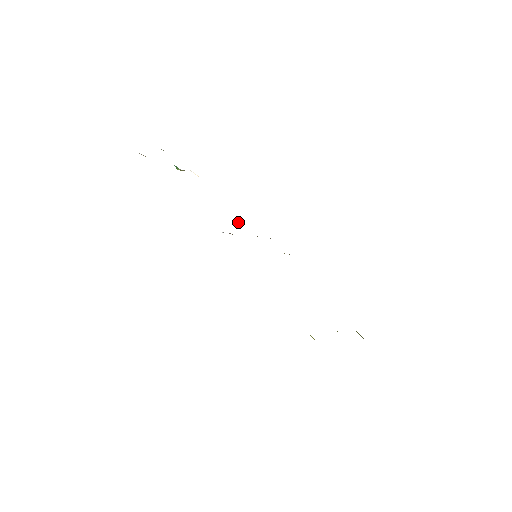
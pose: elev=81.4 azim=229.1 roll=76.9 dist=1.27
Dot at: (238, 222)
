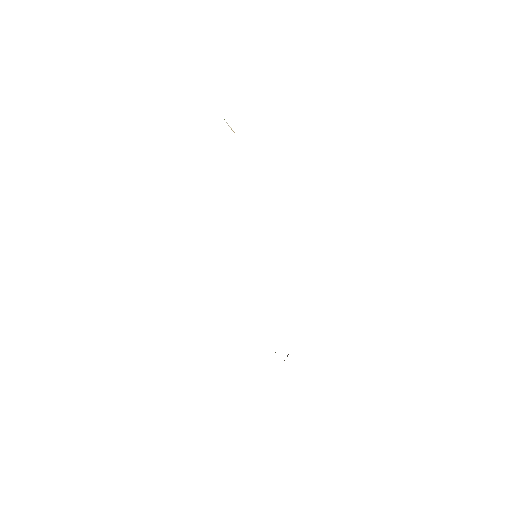
Dot at: occluded
